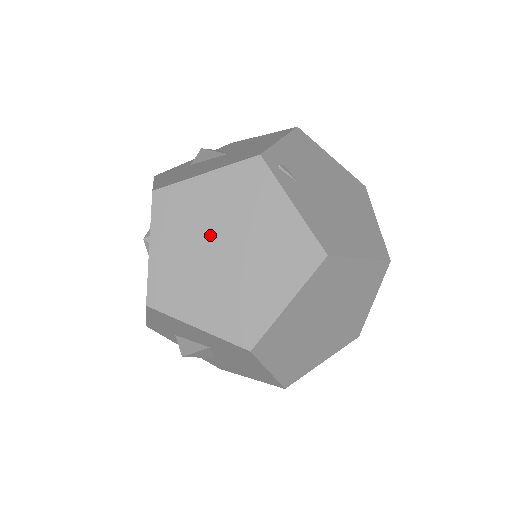
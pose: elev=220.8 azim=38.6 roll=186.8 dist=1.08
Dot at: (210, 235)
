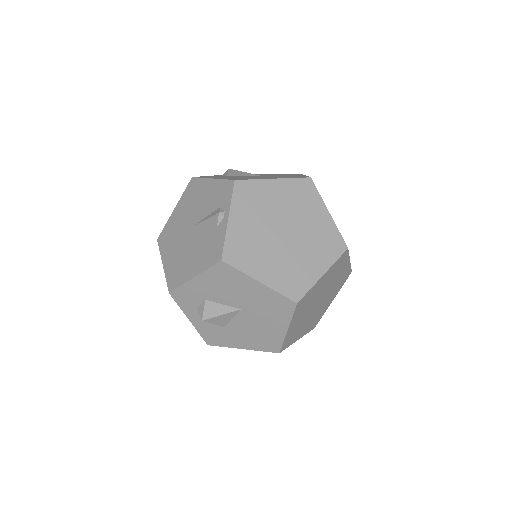
Dot at: (275, 220)
